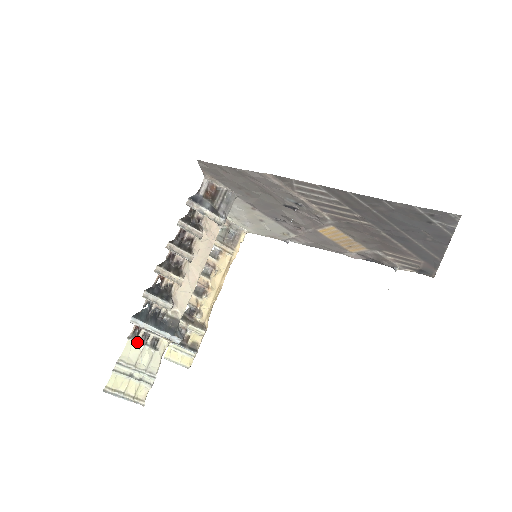
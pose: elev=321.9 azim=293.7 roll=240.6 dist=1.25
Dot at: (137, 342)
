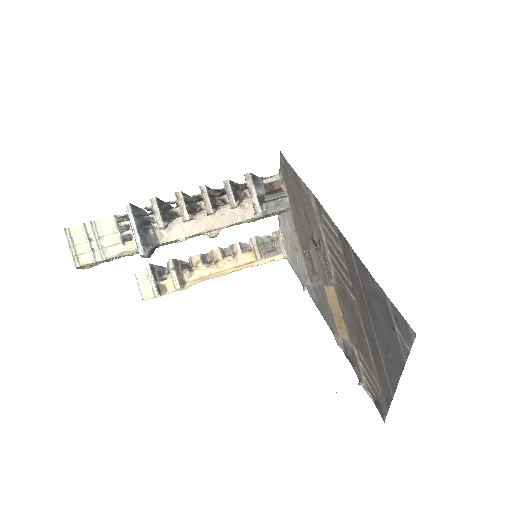
Dot at: (117, 224)
